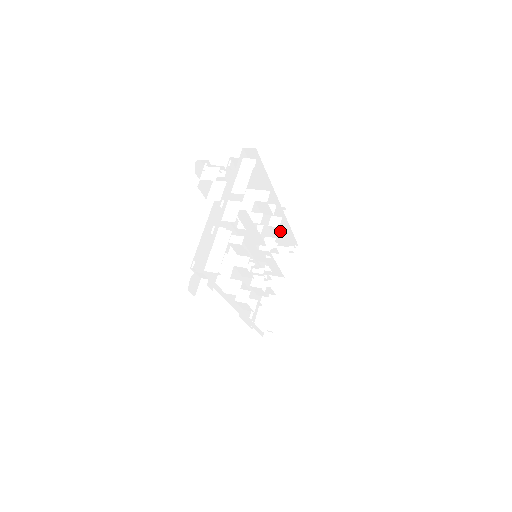
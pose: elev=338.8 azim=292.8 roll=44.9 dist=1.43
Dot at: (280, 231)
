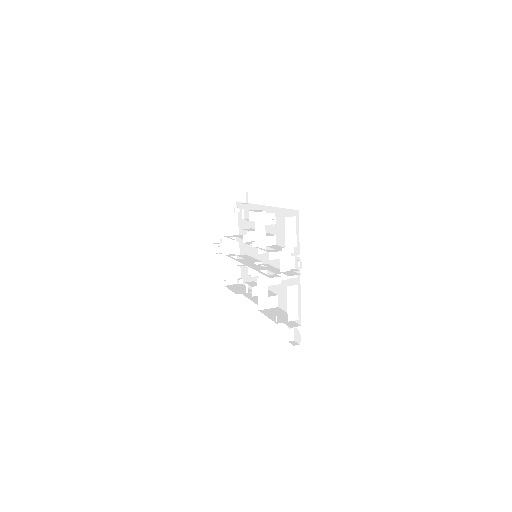
Dot at: occluded
